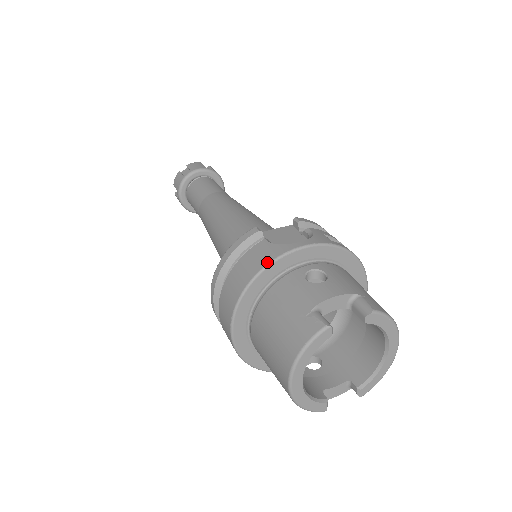
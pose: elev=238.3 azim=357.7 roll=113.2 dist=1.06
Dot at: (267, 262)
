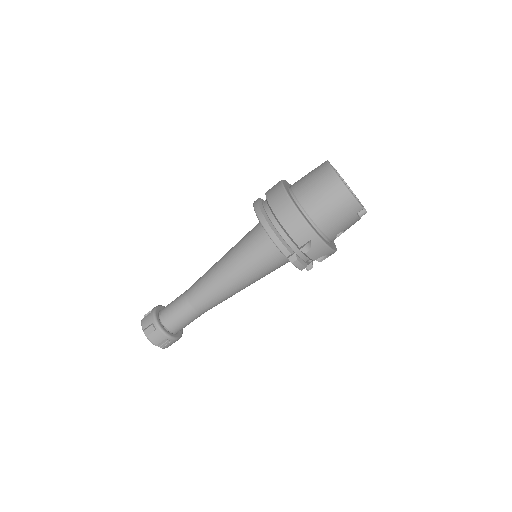
Dot at: (280, 181)
